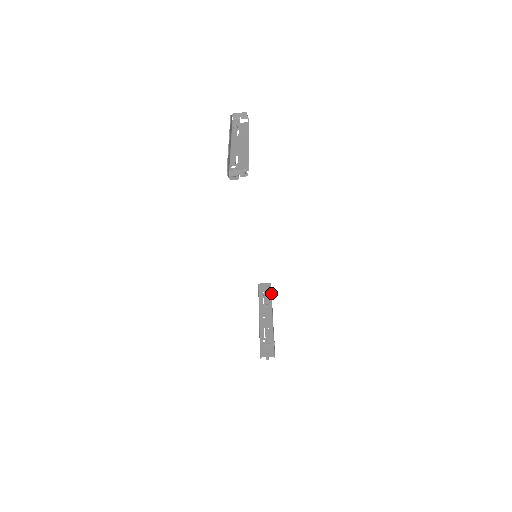
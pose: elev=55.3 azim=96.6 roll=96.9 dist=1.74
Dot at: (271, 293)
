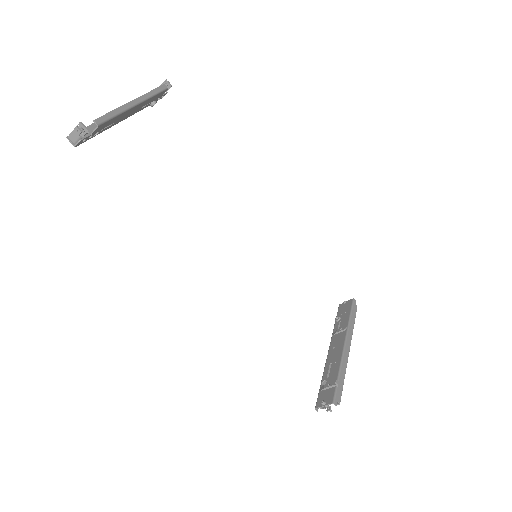
Dot at: (352, 312)
